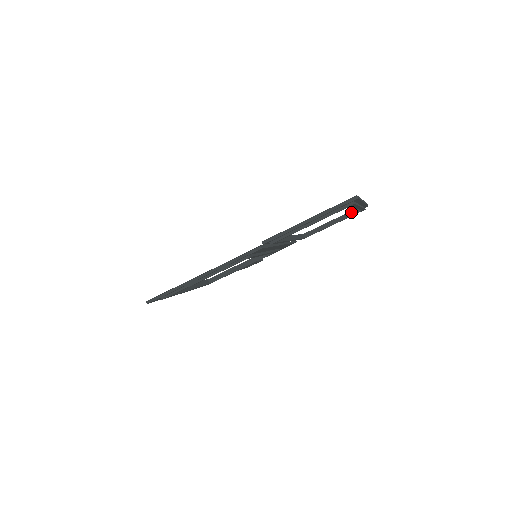
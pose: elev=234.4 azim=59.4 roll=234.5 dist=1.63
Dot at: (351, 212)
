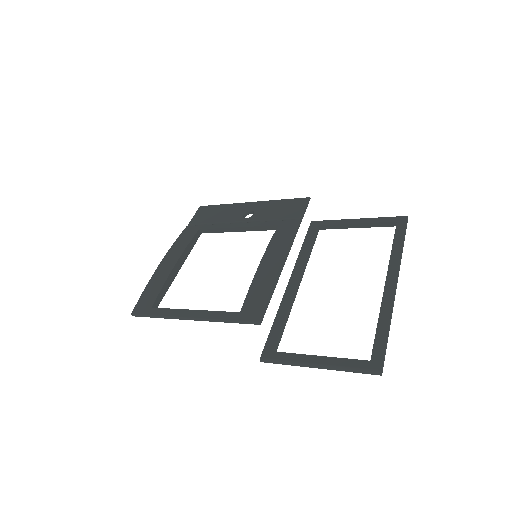
Dot at: (383, 223)
